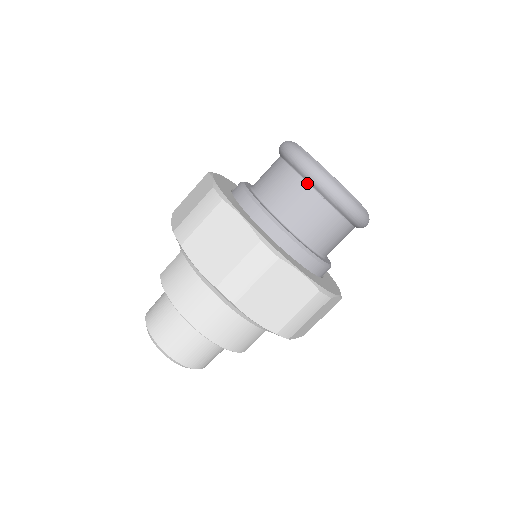
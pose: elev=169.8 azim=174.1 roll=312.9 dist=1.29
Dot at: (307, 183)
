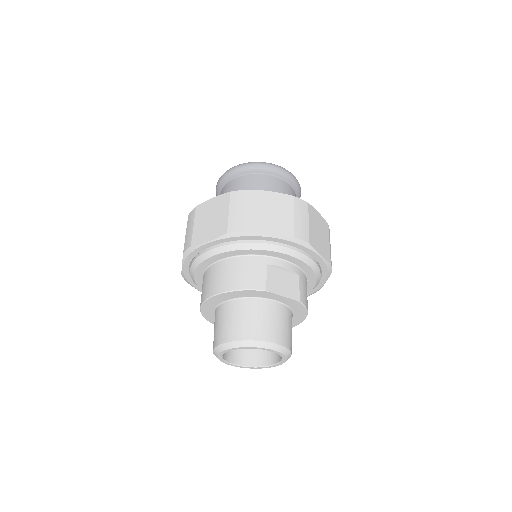
Dot at: (221, 191)
